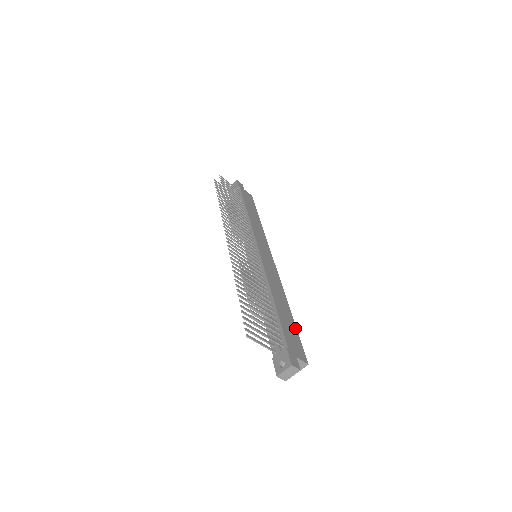
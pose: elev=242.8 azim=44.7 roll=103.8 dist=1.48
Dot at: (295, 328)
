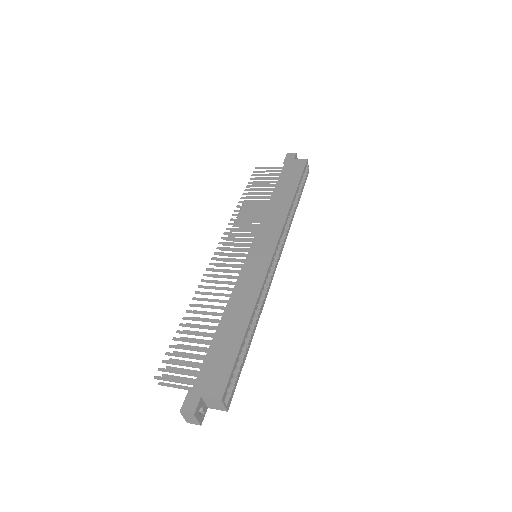
Dot at: (237, 349)
